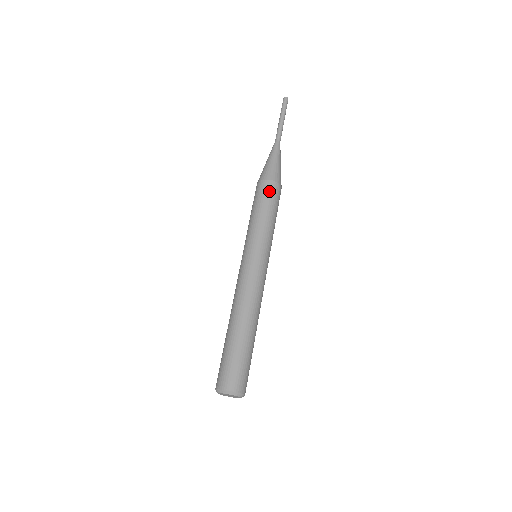
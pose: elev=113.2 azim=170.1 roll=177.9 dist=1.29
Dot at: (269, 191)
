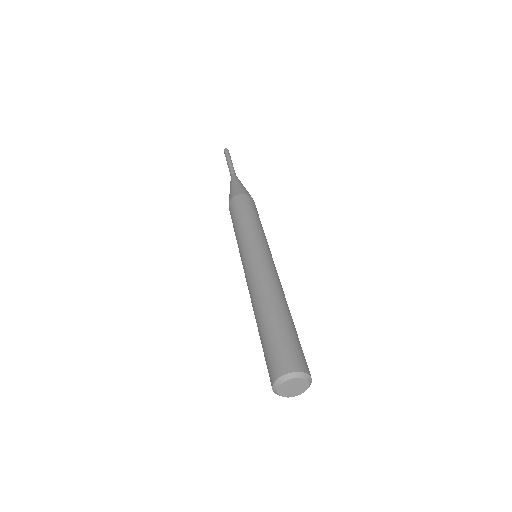
Dot at: (238, 202)
